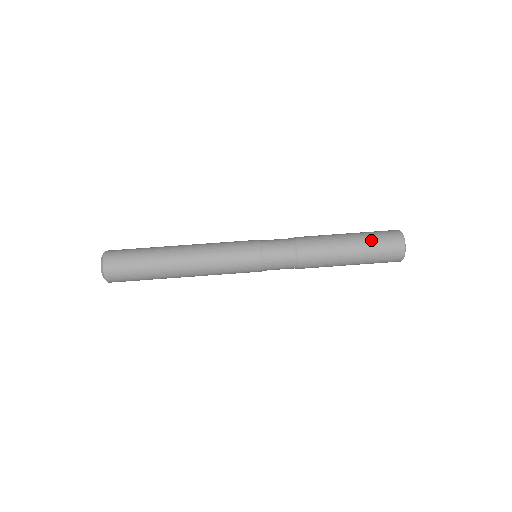
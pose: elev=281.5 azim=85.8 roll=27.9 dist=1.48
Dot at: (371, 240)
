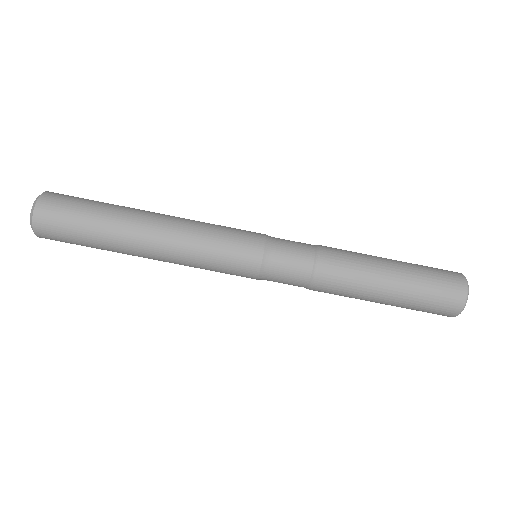
Dot at: (420, 295)
